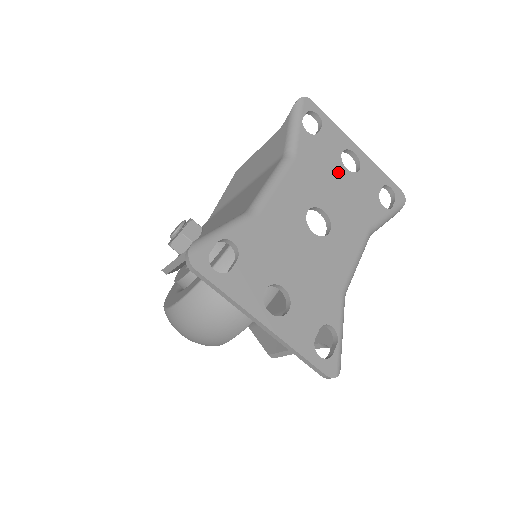
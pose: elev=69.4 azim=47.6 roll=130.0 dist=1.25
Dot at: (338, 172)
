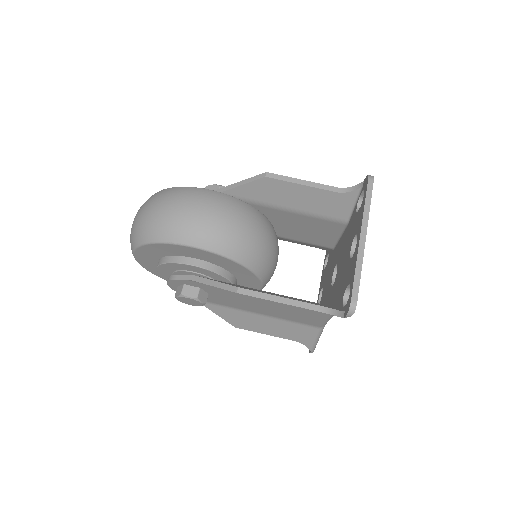
Dot at: occluded
